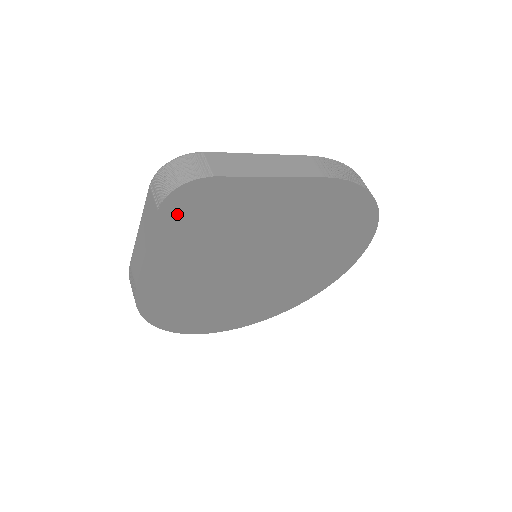
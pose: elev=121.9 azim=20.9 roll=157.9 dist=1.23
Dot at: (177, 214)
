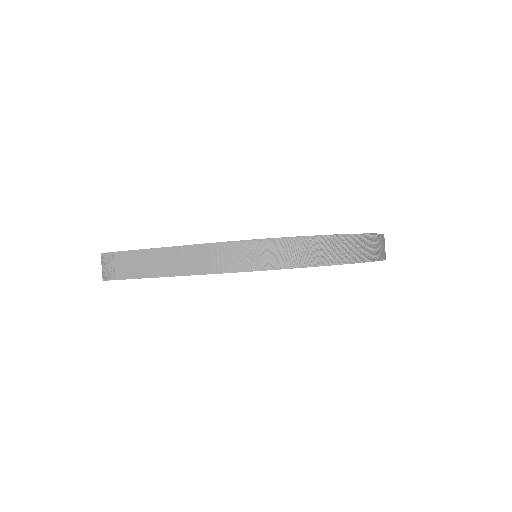
Dot at: occluded
